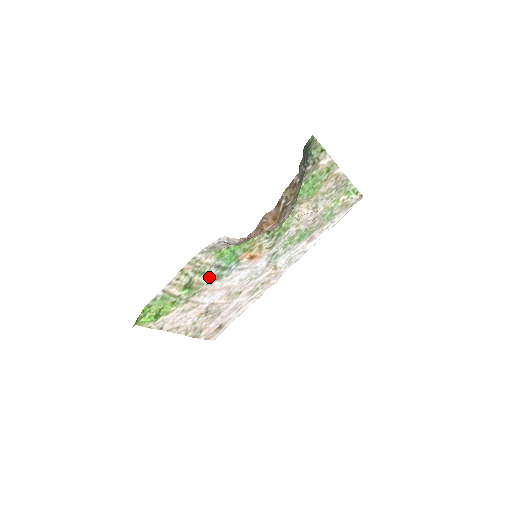
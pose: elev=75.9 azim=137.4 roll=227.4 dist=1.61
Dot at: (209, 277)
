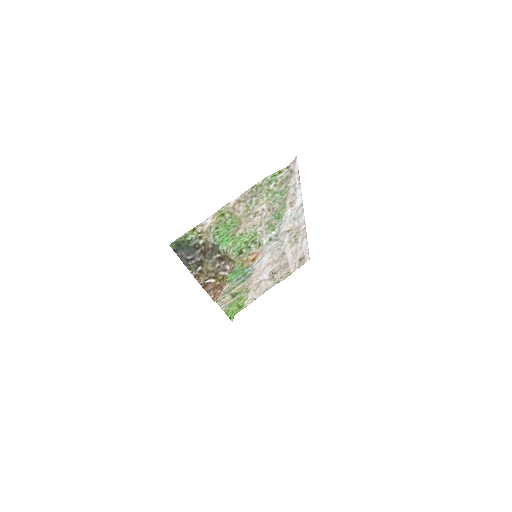
Dot at: (242, 282)
